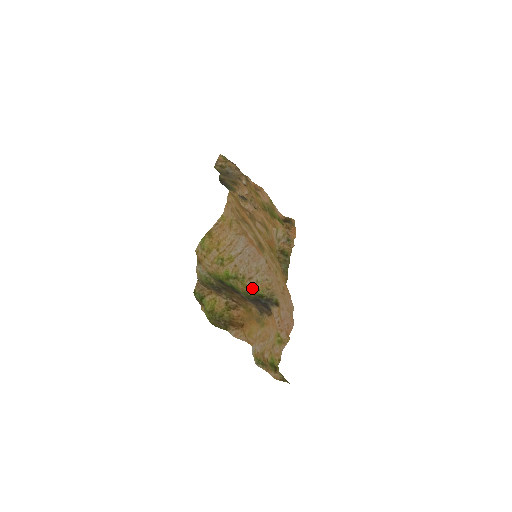
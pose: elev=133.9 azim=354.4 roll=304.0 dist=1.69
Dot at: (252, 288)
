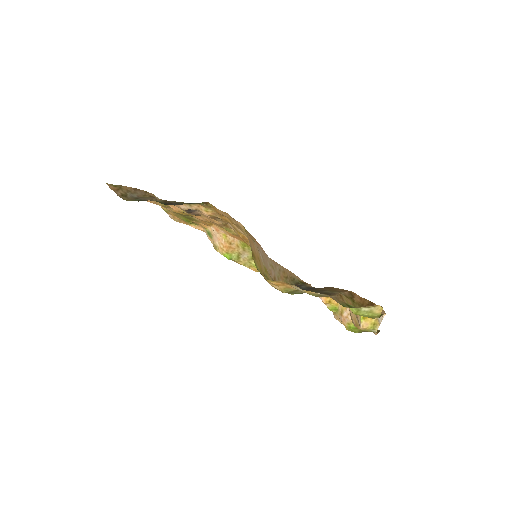
Dot at: occluded
